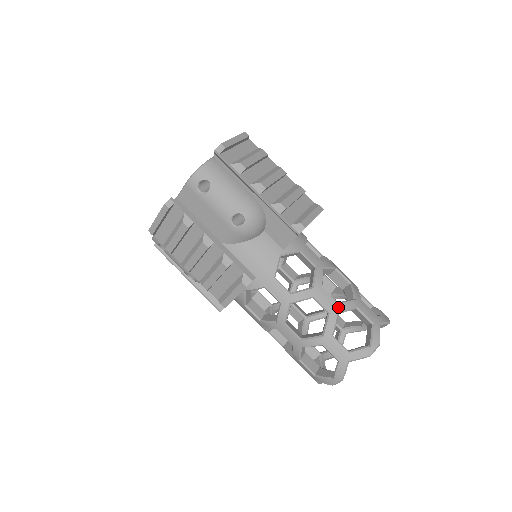
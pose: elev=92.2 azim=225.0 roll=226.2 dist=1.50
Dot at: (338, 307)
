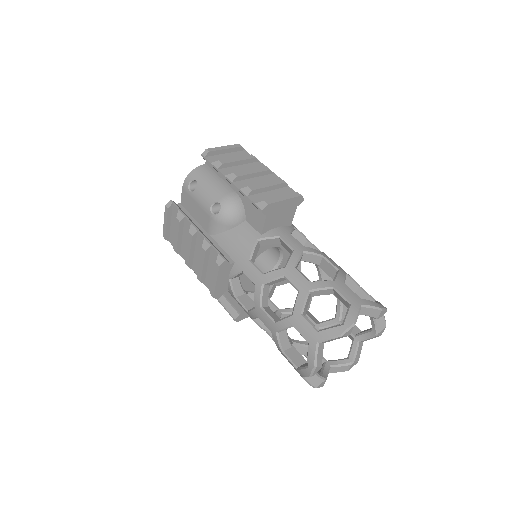
Dot at: (309, 285)
